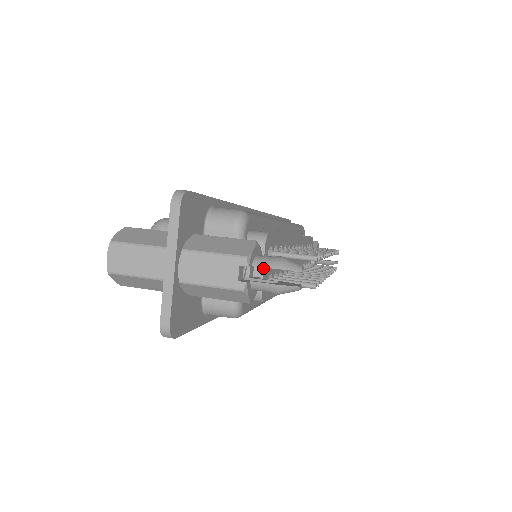
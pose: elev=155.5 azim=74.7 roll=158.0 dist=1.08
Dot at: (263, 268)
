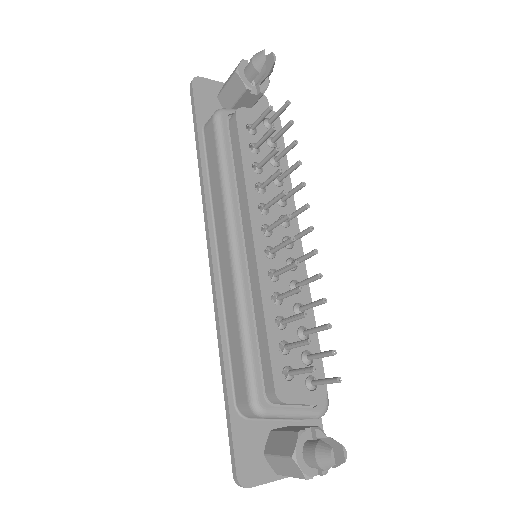
Dot at: (257, 108)
